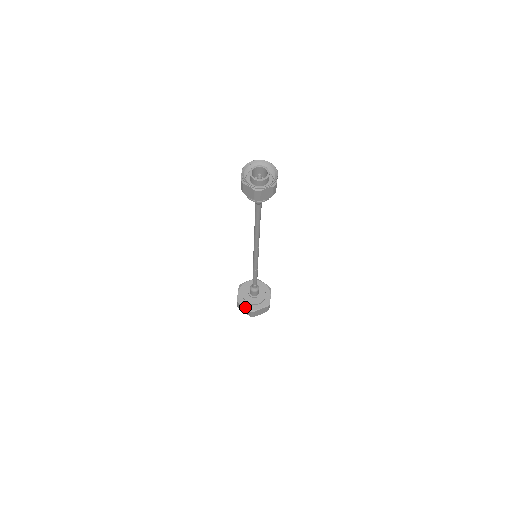
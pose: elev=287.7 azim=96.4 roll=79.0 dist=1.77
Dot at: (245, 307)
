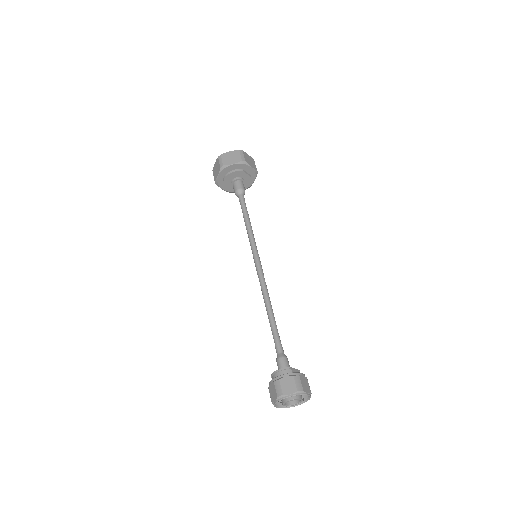
Dot at: occluded
